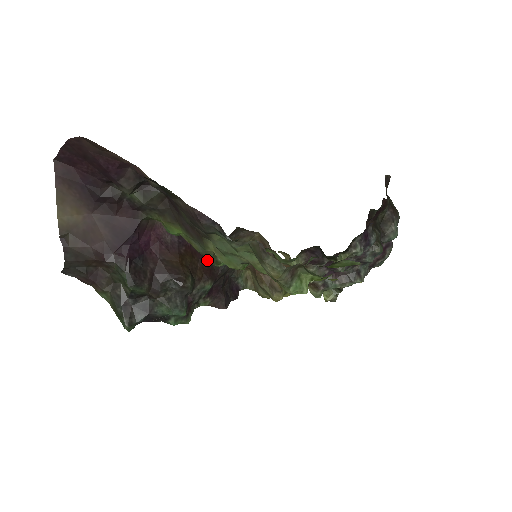
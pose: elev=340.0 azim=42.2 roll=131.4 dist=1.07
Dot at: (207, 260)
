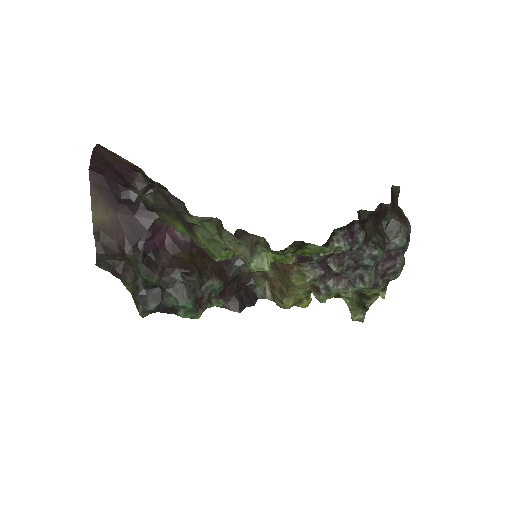
Dot at: (219, 263)
